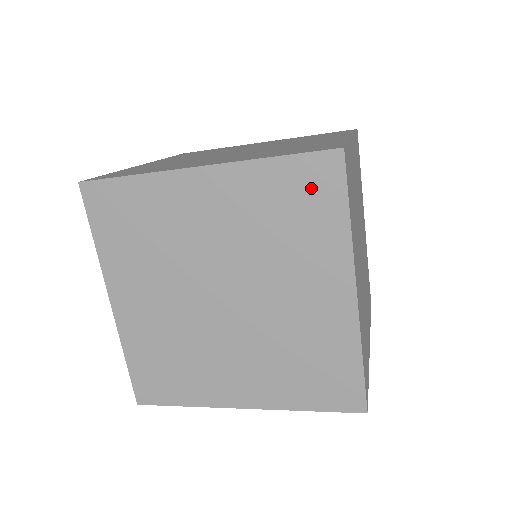
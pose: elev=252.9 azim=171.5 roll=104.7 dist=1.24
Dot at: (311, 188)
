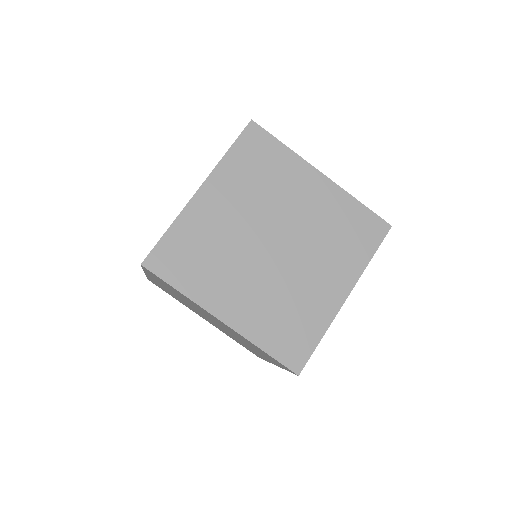
Dot at: (160, 280)
